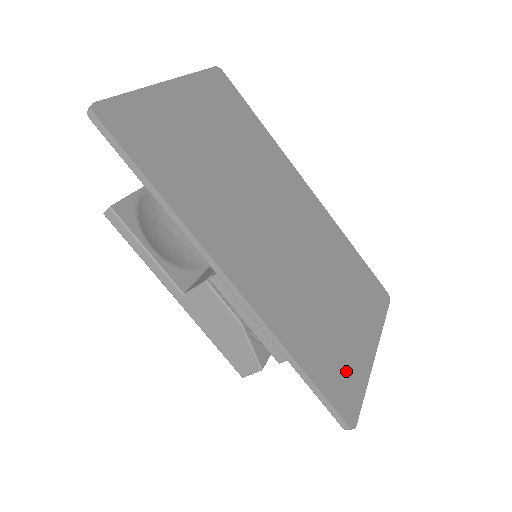
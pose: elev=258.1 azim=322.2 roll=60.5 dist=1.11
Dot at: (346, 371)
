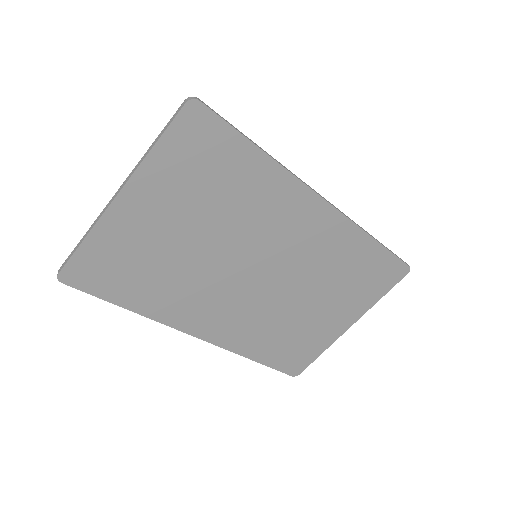
Dot at: (304, 349)
